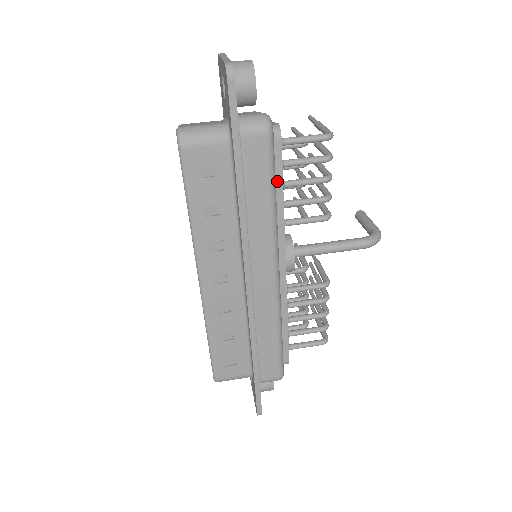
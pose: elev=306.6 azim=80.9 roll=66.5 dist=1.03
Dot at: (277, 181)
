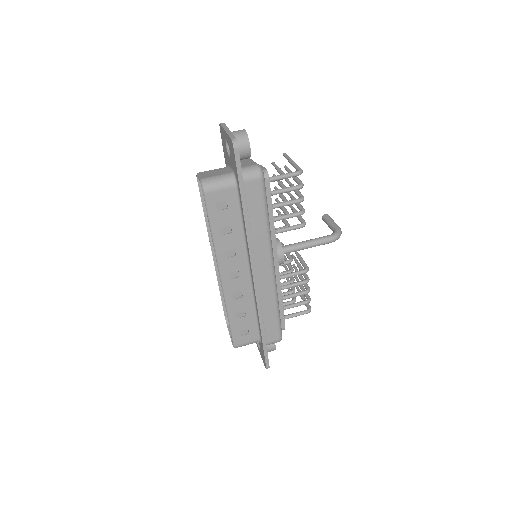
Dot at: (268, 206)
